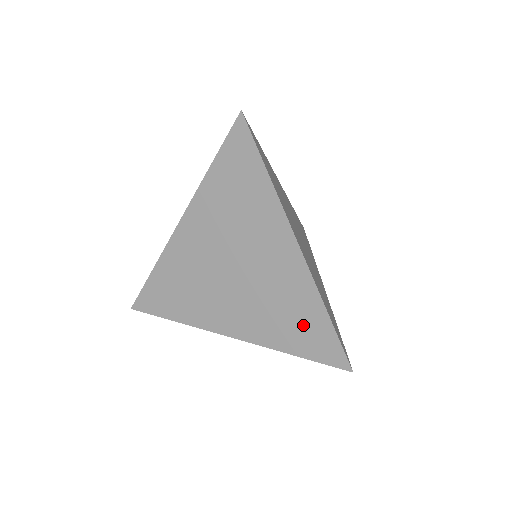
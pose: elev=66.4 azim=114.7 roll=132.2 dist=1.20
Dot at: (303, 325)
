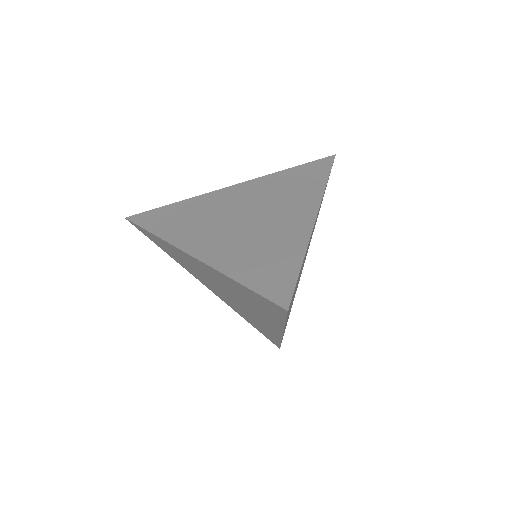
Dot at: (271, 263)
